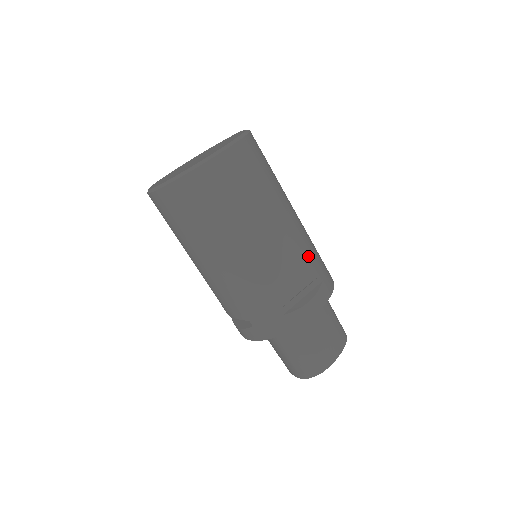
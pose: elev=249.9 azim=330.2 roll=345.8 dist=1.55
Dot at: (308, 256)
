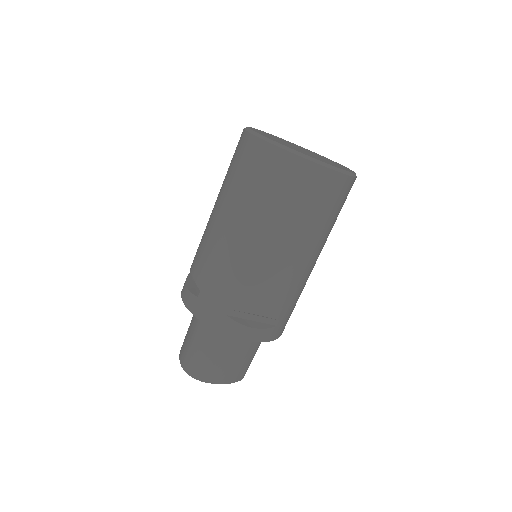
Dot at: (289, 299)
